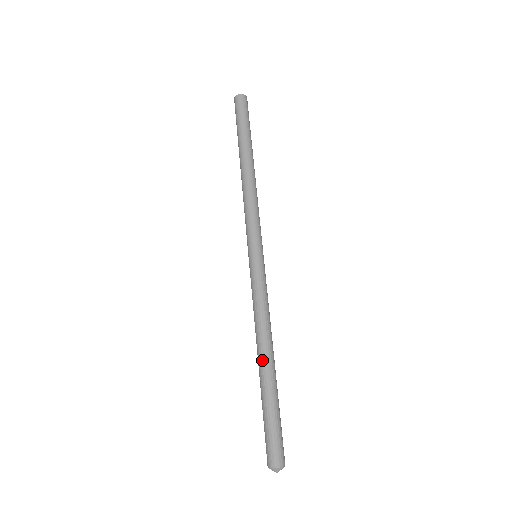
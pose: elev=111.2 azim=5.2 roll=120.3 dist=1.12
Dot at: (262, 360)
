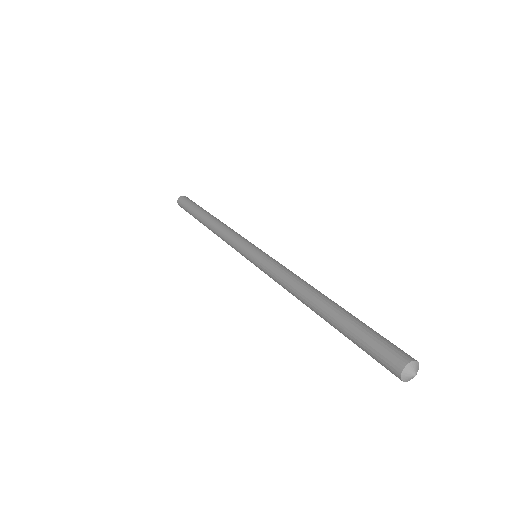
Dot at: (313, 306)
